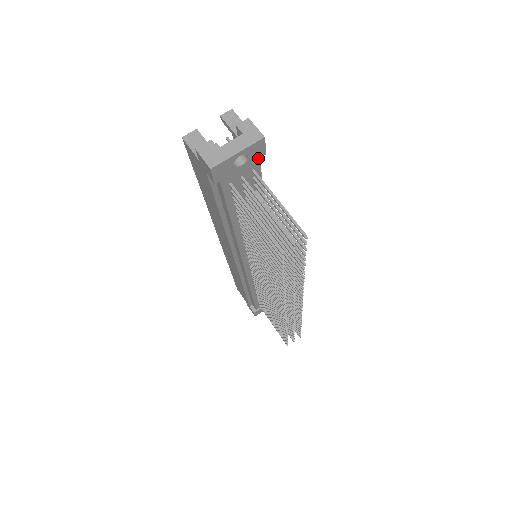
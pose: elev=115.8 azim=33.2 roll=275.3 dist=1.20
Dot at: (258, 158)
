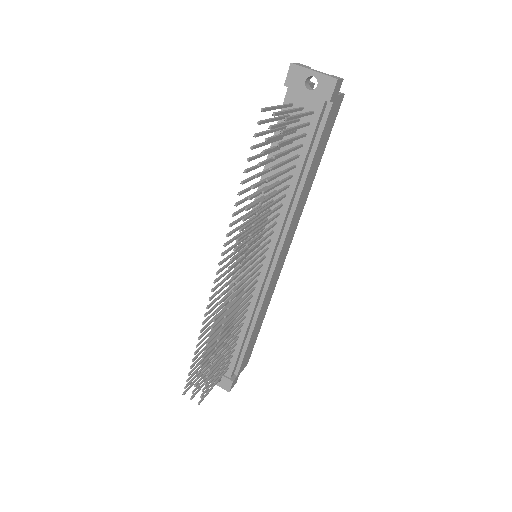
Dot at: (323, 99)
